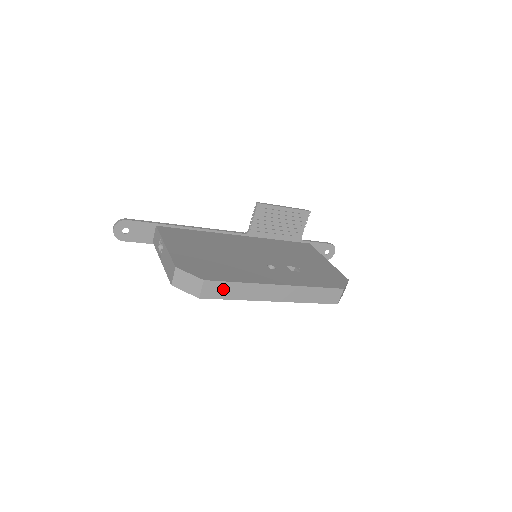
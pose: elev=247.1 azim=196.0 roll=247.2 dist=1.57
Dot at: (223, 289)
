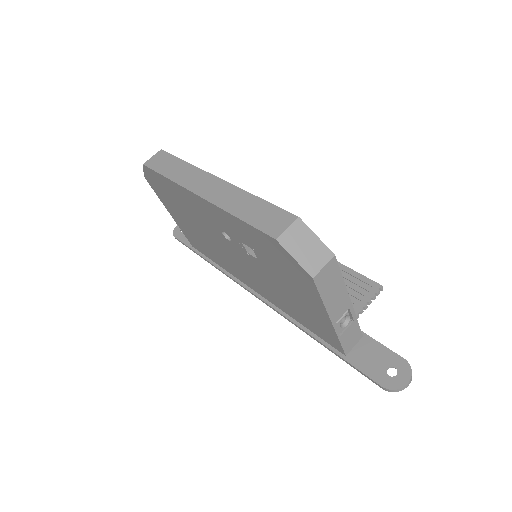
Dot at: (167, 163)
